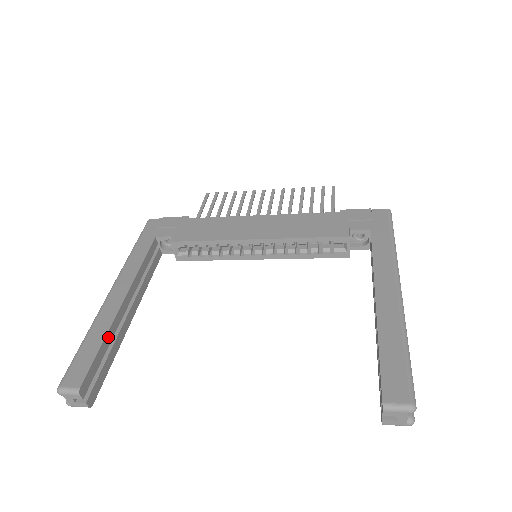
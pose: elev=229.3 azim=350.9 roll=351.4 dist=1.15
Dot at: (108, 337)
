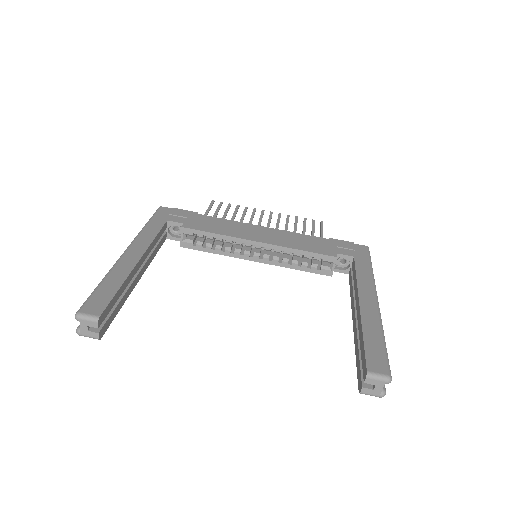
Dot at: (124, 285)
